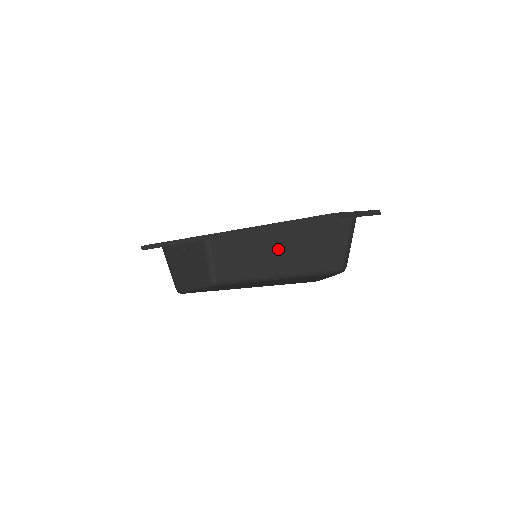
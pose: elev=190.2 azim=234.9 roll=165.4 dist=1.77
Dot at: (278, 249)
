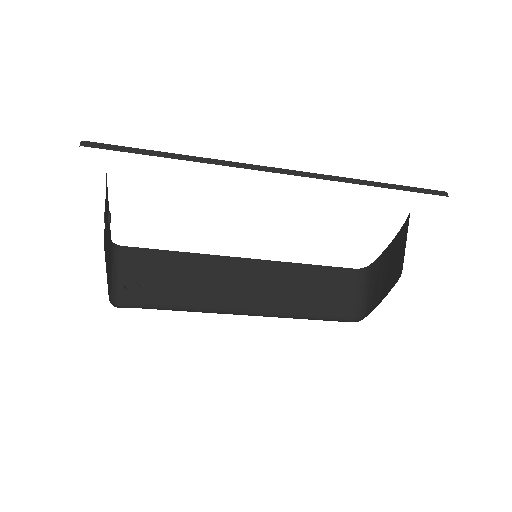
Dot at: (251, 282)
